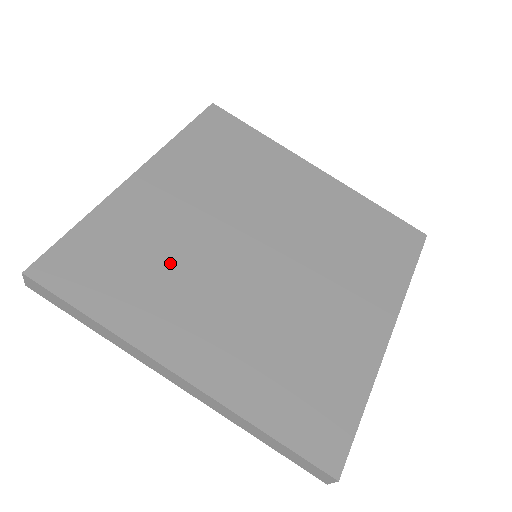
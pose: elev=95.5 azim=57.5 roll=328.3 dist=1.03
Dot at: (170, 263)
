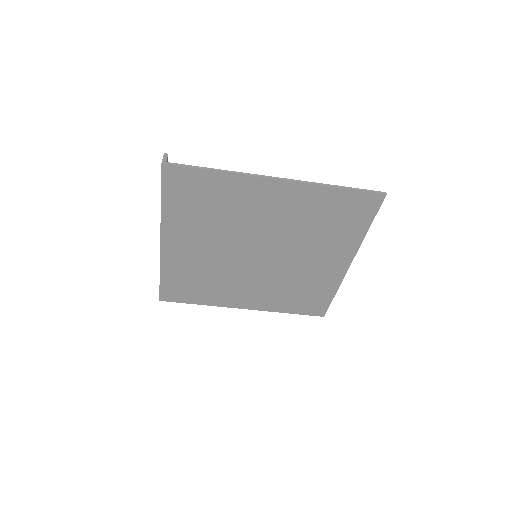
Dot at: (214, 277)
